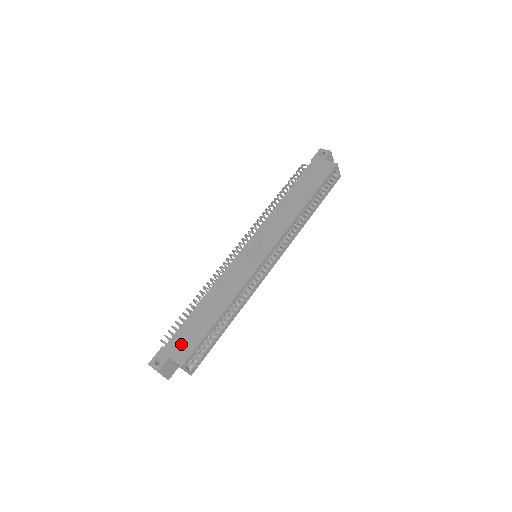
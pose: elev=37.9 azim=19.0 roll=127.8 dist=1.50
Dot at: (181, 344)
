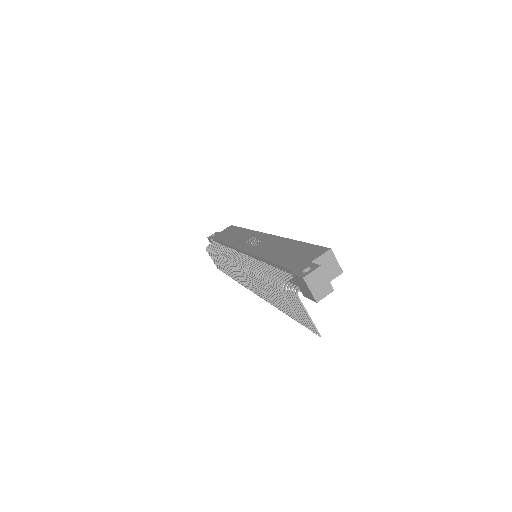
Dot at: (303, 257)
